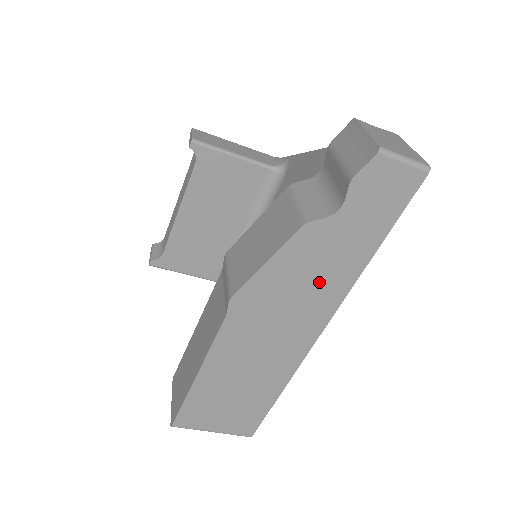
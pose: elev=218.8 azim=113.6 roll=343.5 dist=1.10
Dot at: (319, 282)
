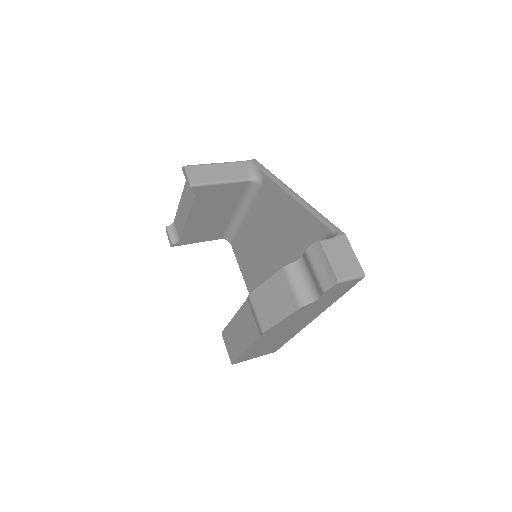
Dot at: (309, 314)
